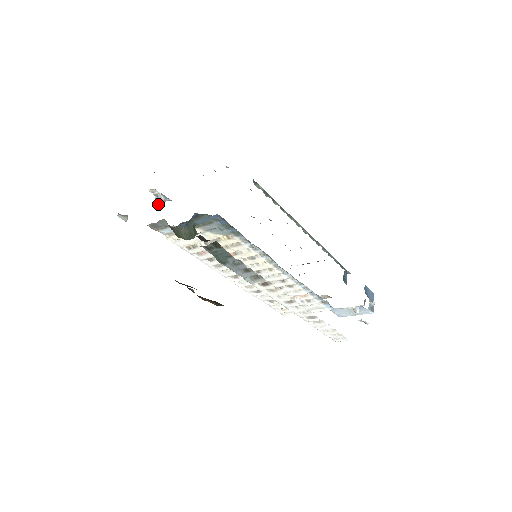
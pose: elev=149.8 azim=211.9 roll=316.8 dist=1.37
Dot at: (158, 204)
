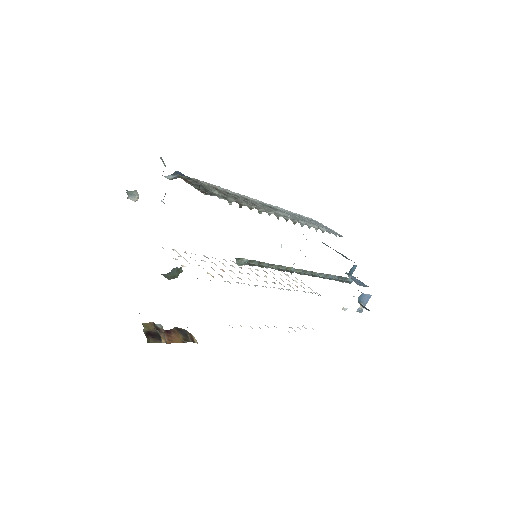
Dot at: occluded
